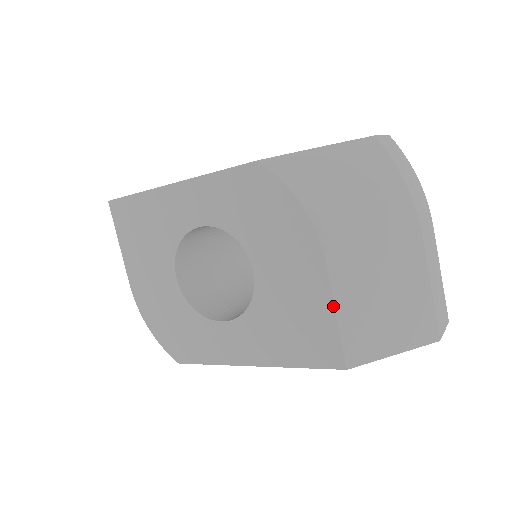
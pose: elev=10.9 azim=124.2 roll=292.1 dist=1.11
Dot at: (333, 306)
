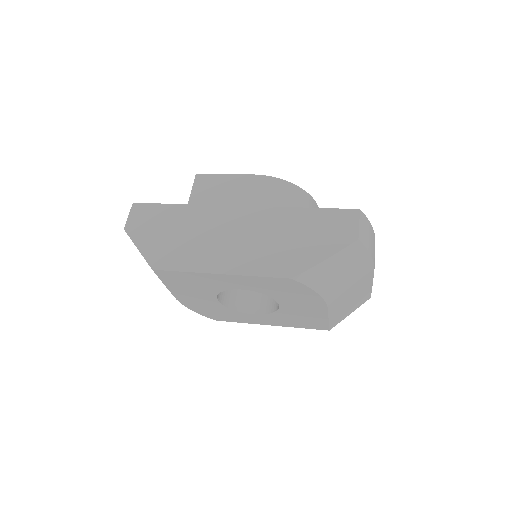
Dot at: (328, 318)
